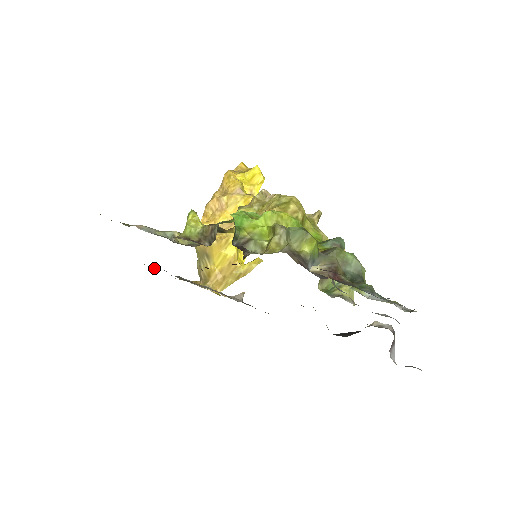
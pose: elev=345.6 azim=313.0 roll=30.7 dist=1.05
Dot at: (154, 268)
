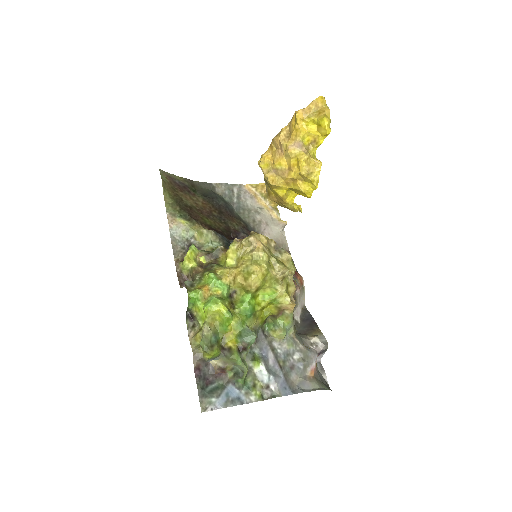
Dot at: (221, 187)
